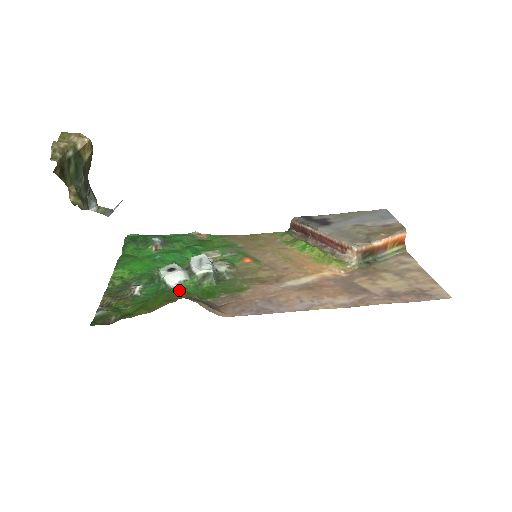
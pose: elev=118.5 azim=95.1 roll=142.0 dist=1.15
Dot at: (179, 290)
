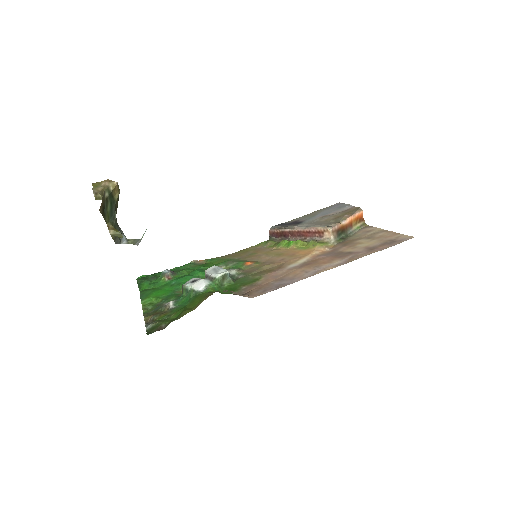
Dot at: (208, 292)
